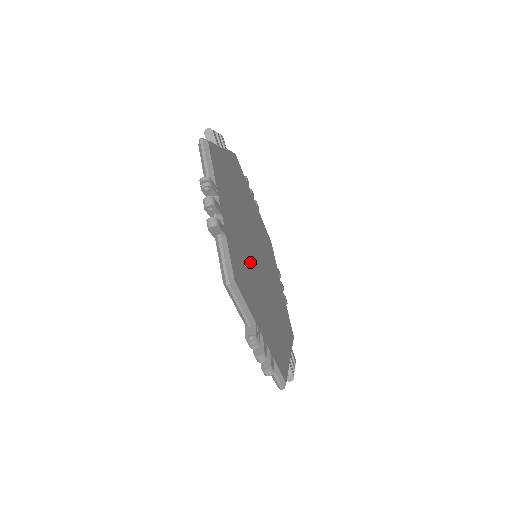
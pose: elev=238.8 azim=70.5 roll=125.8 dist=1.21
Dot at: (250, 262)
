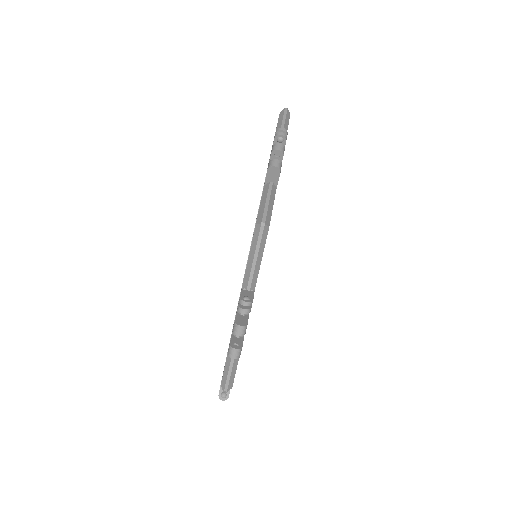
Dot at: occluded
